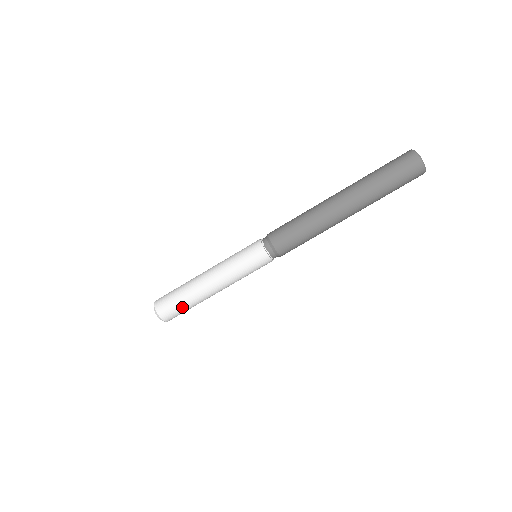
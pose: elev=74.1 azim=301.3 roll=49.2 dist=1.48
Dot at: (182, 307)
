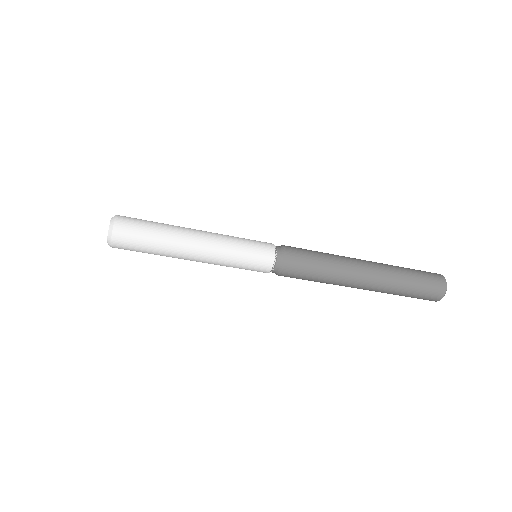
Dot at: occluded
